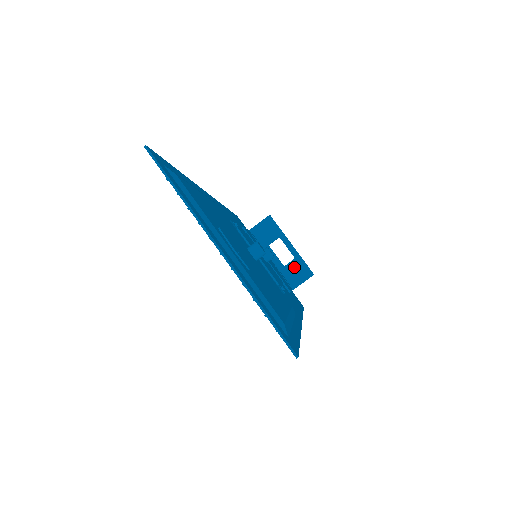
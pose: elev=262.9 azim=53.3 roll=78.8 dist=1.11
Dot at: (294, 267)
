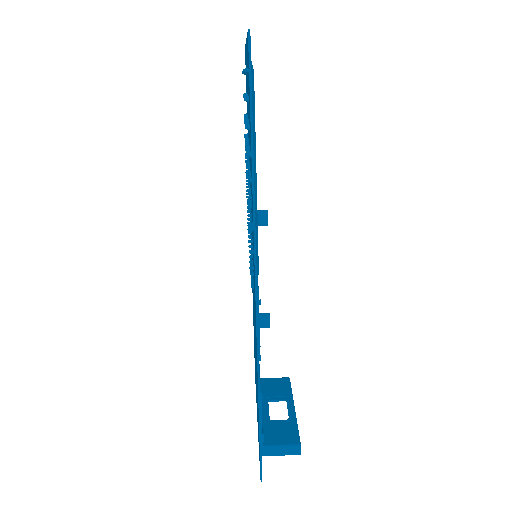
Dot at: (282, 426)
